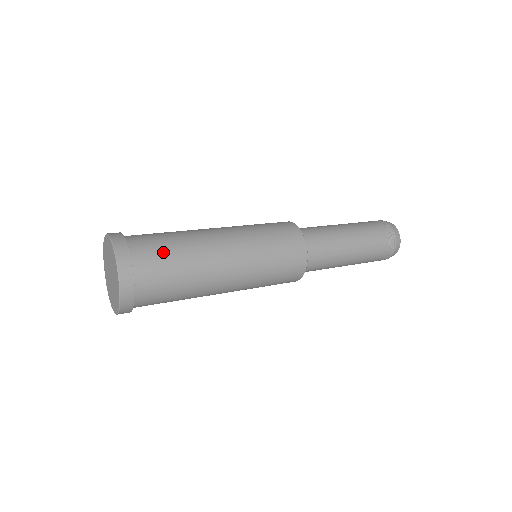
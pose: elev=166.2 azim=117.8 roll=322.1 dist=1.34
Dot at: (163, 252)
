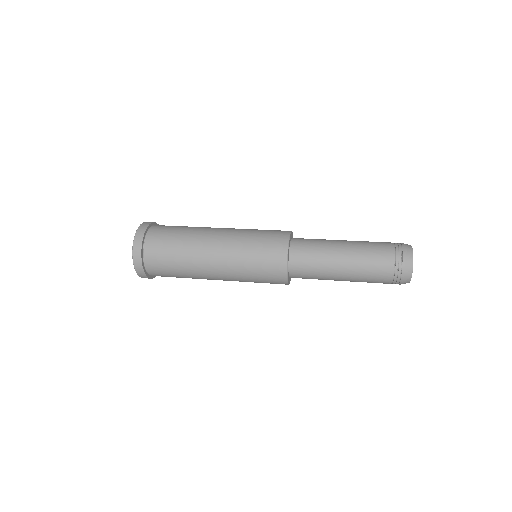
Dot at: (167, 267)
